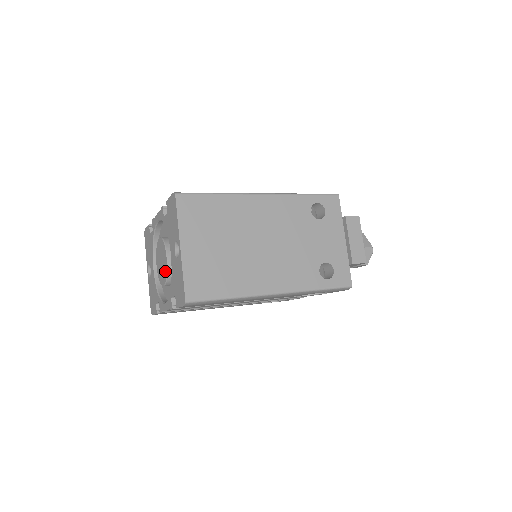
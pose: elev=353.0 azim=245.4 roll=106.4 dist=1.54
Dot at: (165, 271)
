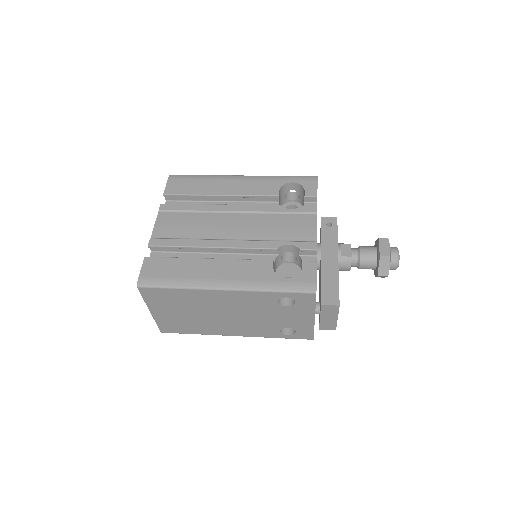
Dot at: occluded
